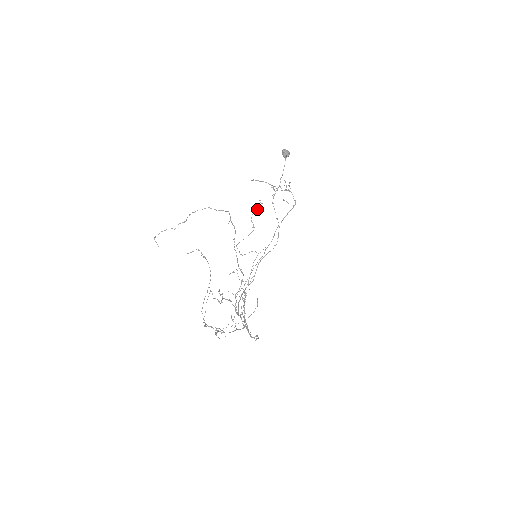
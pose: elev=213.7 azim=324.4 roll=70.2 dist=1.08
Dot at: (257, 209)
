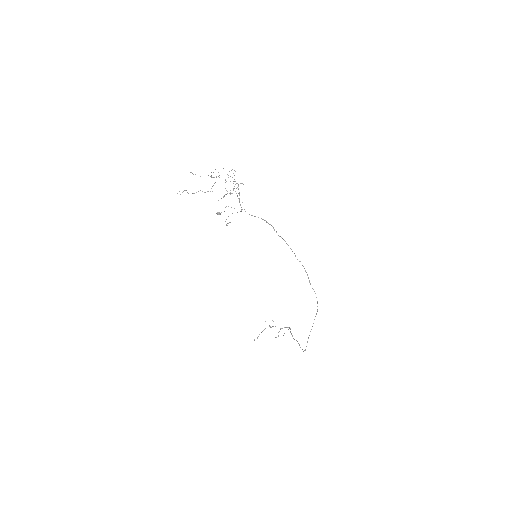
Dot at: occluded
